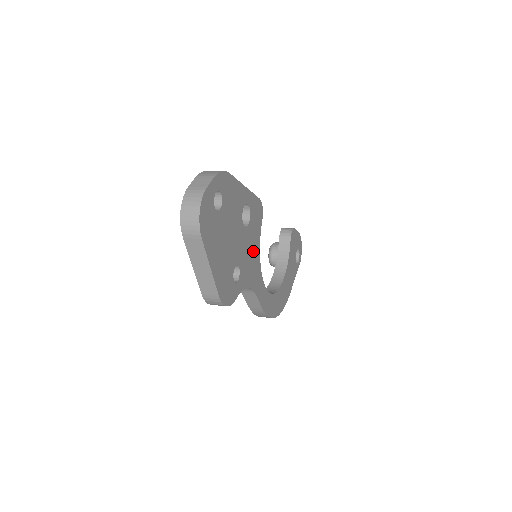
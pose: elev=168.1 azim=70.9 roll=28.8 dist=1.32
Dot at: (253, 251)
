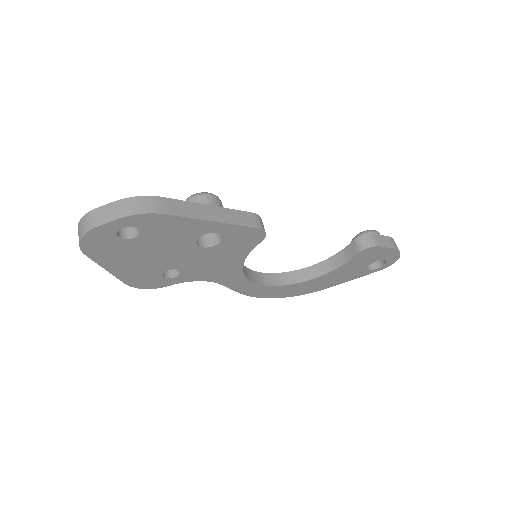
Dot at: (224, 261)
